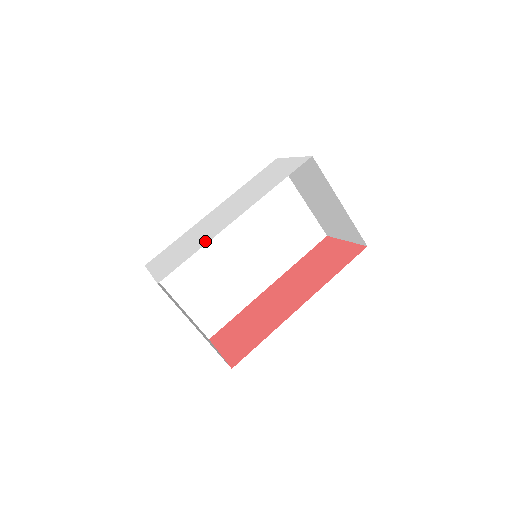
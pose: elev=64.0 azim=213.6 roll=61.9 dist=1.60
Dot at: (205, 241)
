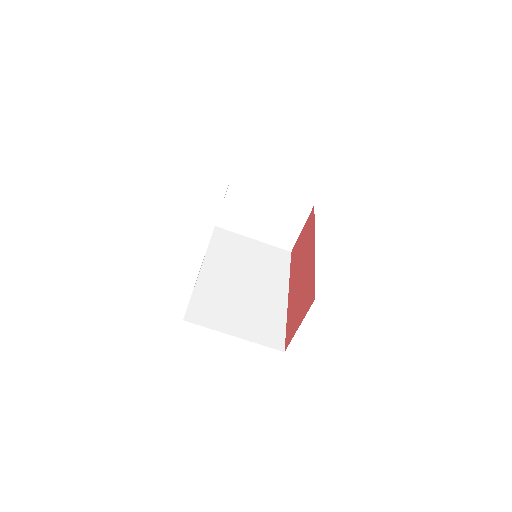
Dot at: occluded
